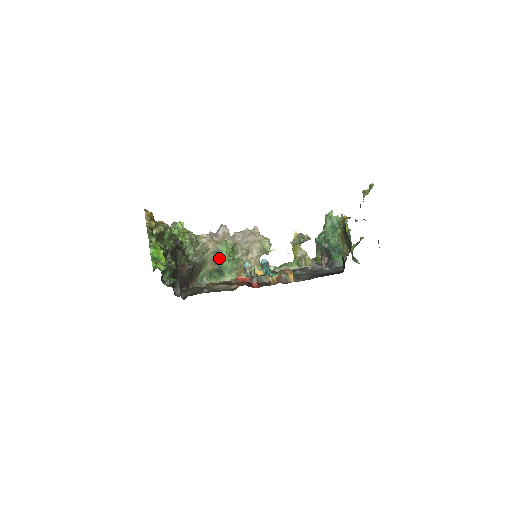
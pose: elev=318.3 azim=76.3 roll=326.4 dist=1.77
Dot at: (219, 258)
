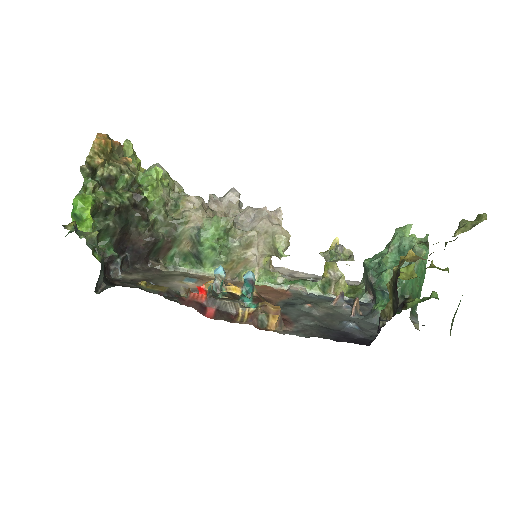
Dot at: (199, 240)
